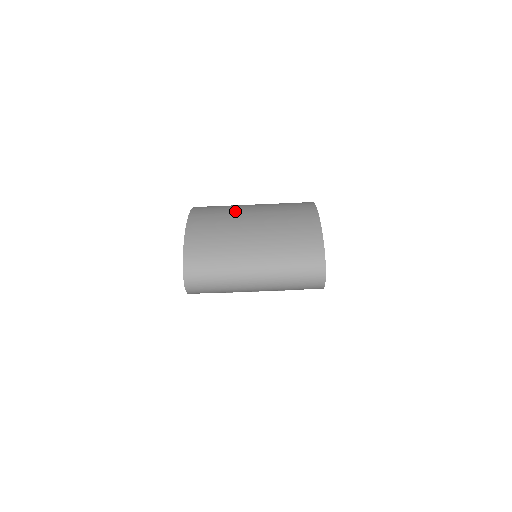
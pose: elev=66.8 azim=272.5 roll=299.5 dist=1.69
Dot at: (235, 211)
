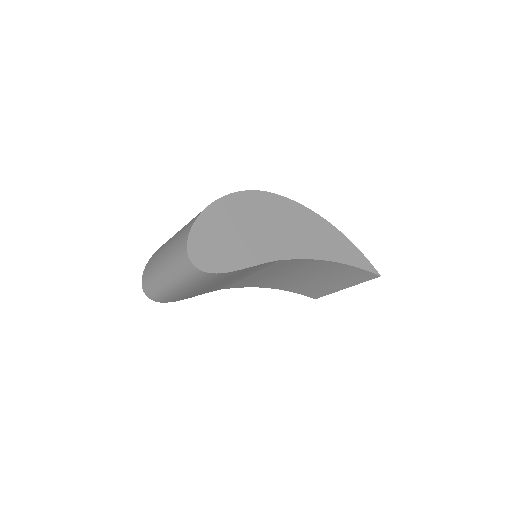
Dot at: occluded
